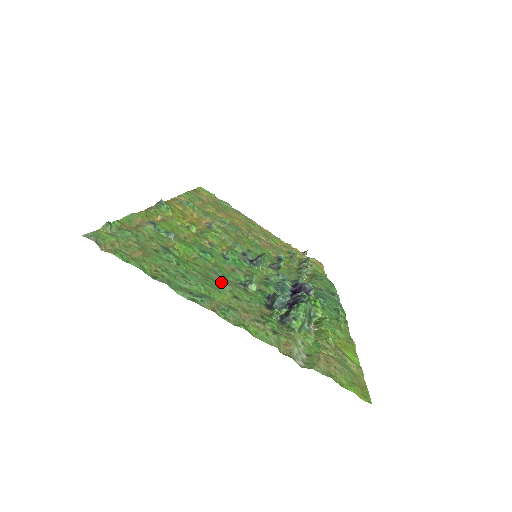
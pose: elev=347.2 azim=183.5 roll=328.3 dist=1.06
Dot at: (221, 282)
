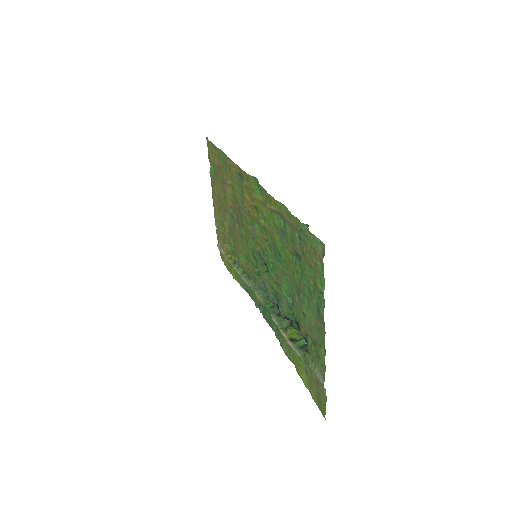
Dot at: (299, 297)
